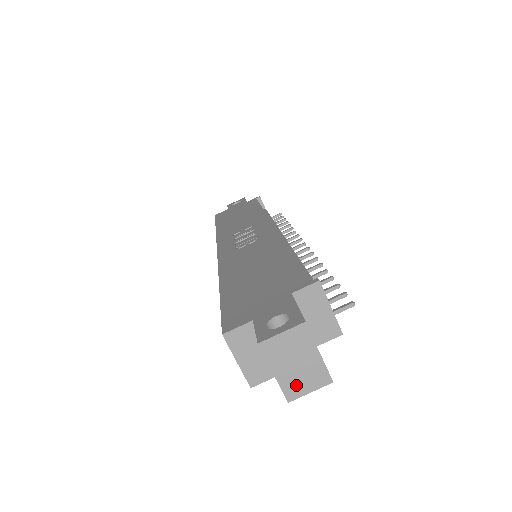
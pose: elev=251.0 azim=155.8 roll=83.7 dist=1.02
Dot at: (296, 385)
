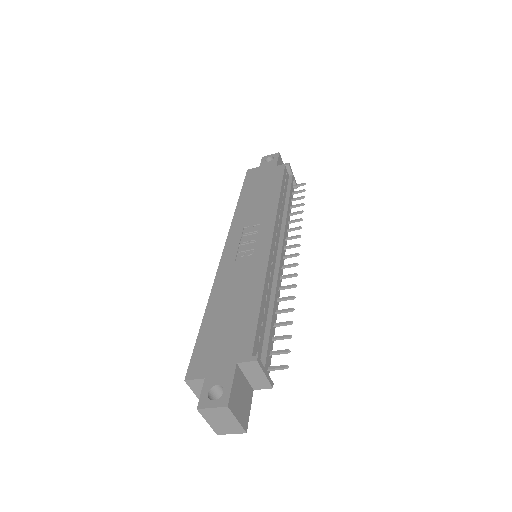
Dot at: (222, 429)
